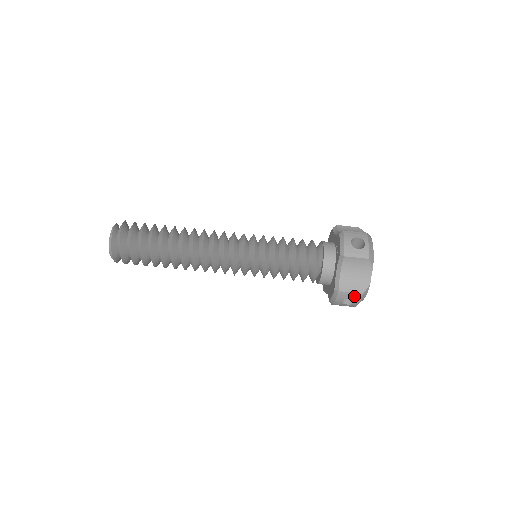
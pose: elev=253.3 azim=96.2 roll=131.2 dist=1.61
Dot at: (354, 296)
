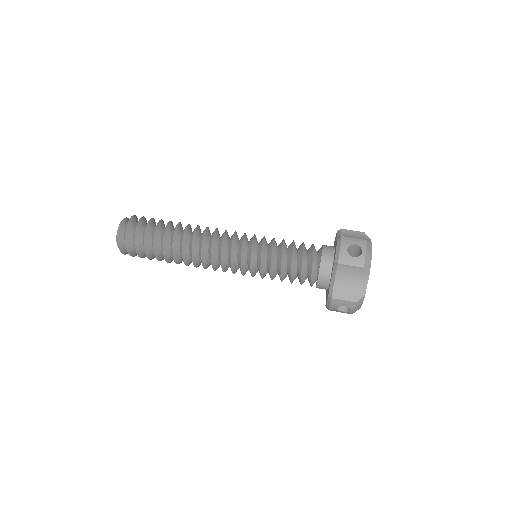
Dot at: (348, 304)
